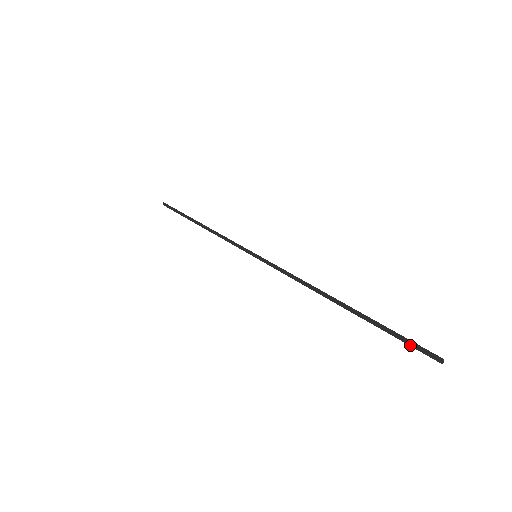
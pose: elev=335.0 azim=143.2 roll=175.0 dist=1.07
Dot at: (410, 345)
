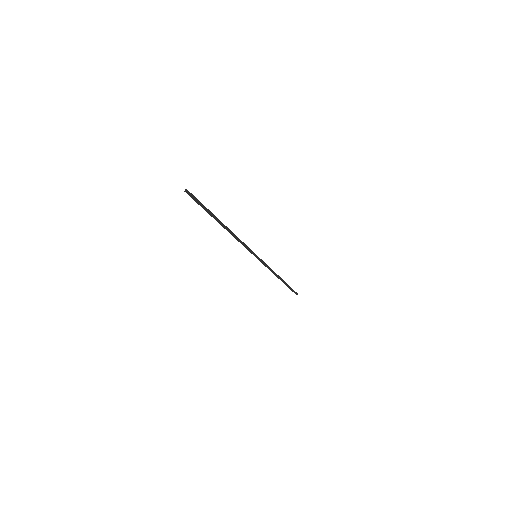
Dot at: (196, 201)
